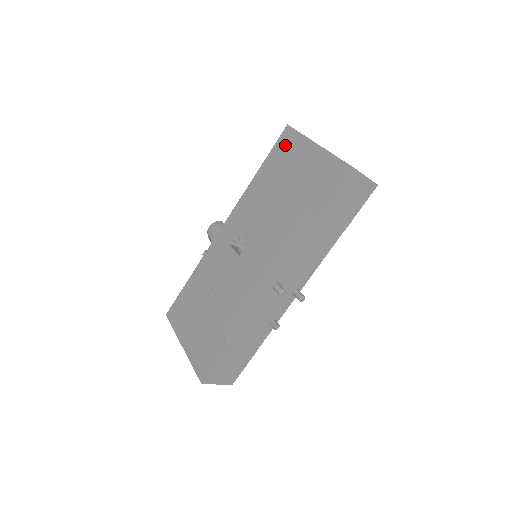
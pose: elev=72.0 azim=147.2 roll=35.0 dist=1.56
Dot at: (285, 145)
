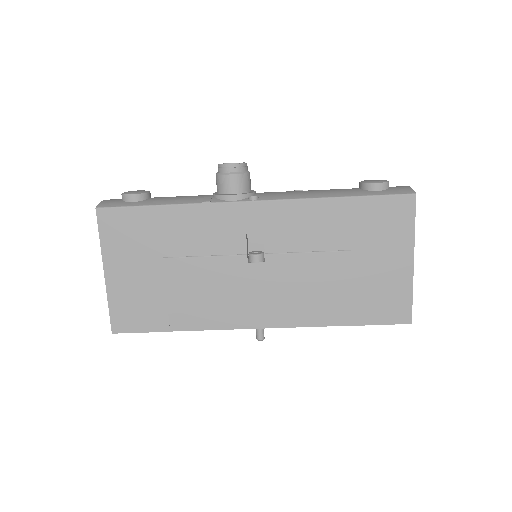
Dot at: (393, 215)
